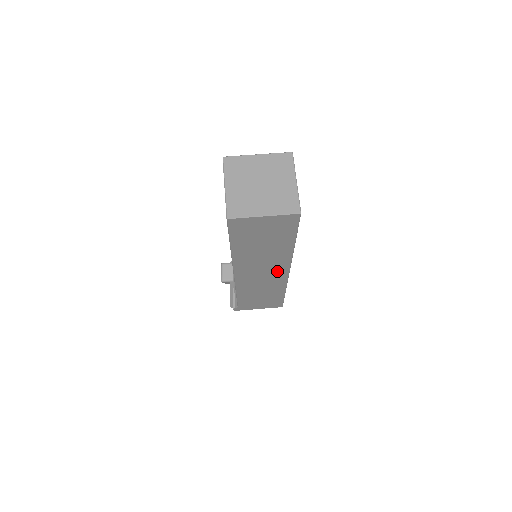
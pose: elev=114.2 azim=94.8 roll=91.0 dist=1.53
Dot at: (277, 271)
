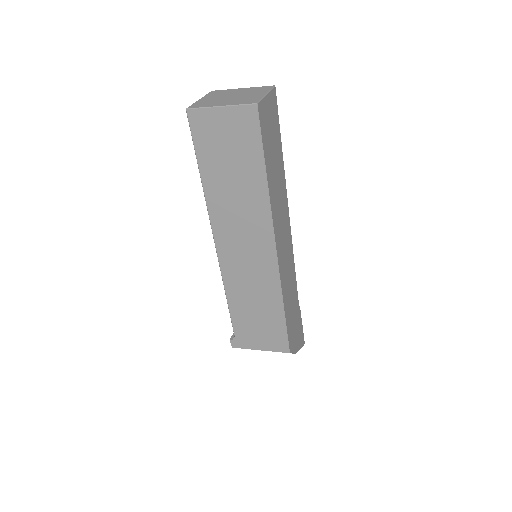
Dot at: (261, 244)
